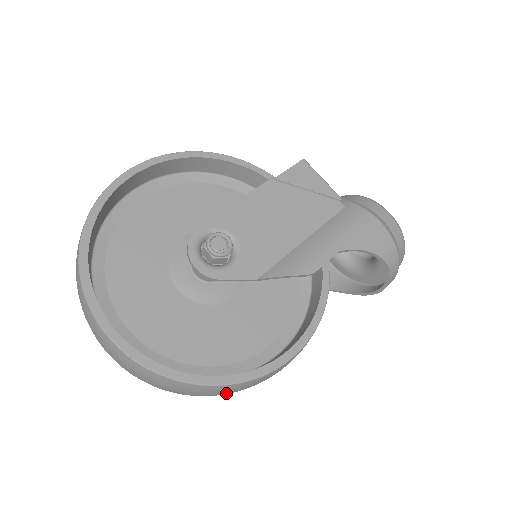
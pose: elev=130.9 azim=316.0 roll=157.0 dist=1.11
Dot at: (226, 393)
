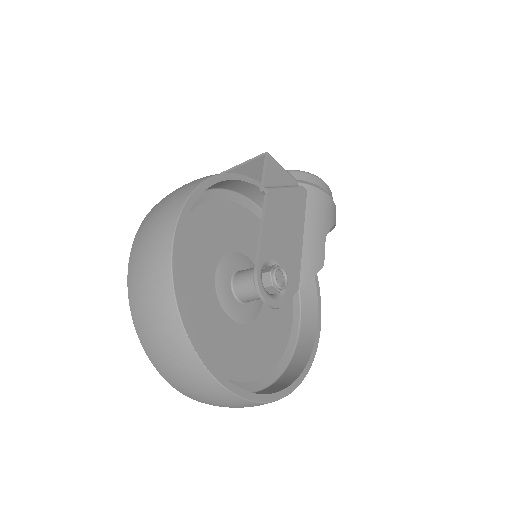
Dot at: occluded
